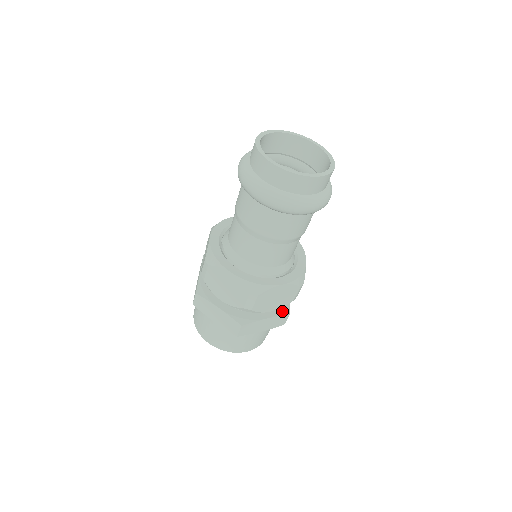
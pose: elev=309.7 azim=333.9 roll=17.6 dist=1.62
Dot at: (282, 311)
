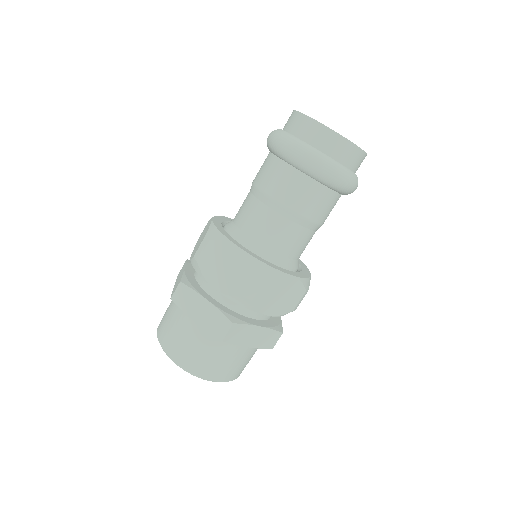
Dot at: (230, 314)
